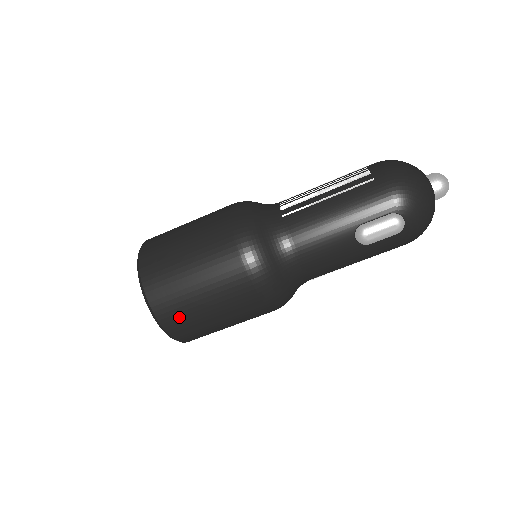
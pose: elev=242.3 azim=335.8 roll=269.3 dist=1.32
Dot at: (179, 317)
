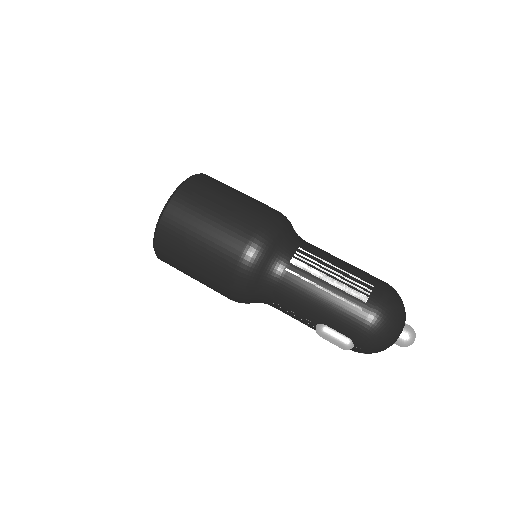
Dot at: (170, 261)
